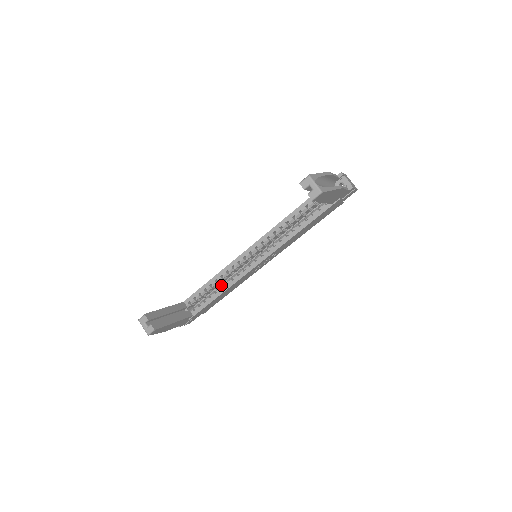
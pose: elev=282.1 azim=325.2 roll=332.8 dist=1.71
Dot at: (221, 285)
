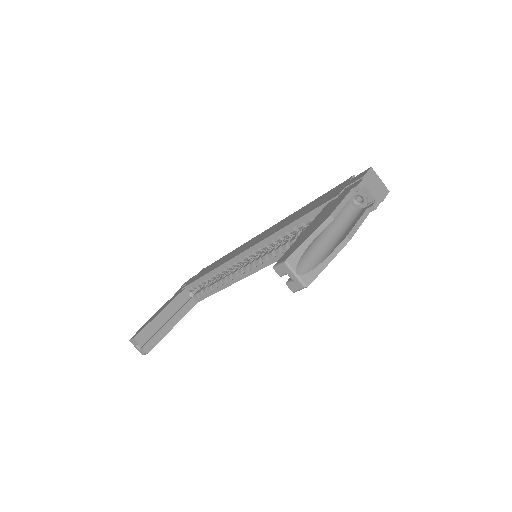
Dot at: (222, 277)
